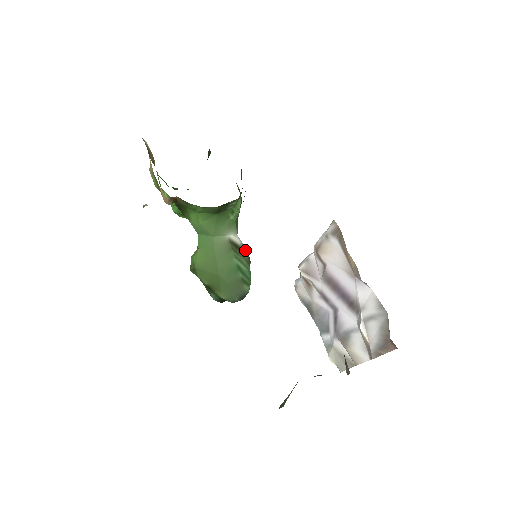
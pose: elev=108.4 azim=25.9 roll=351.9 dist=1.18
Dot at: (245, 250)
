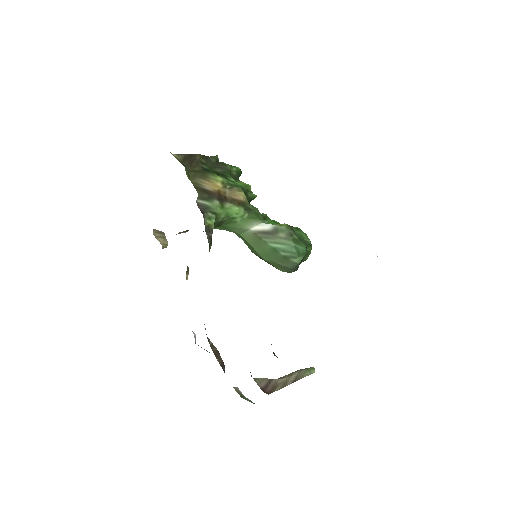
Dot at: (280, 229)
